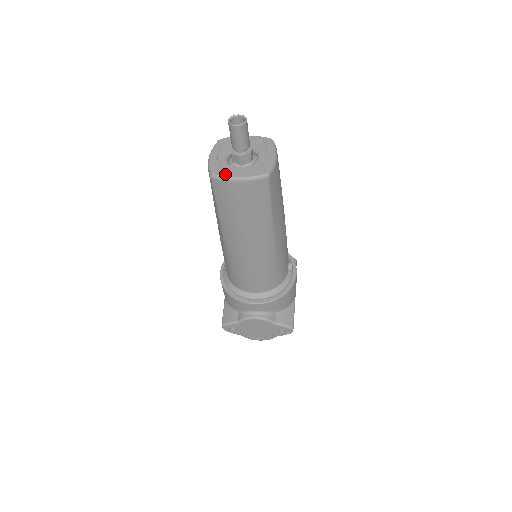
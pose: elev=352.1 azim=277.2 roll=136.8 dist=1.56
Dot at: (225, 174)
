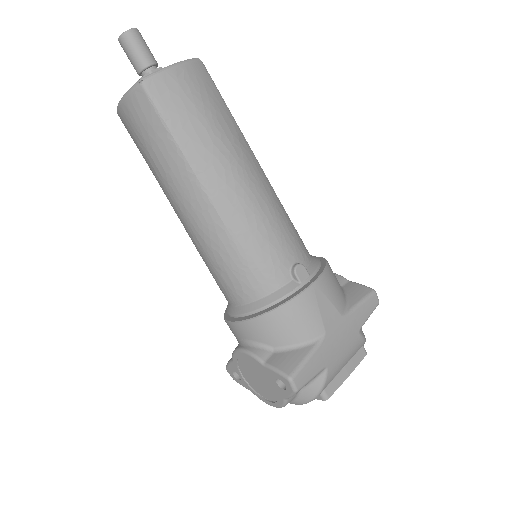
Dot at: occluded
